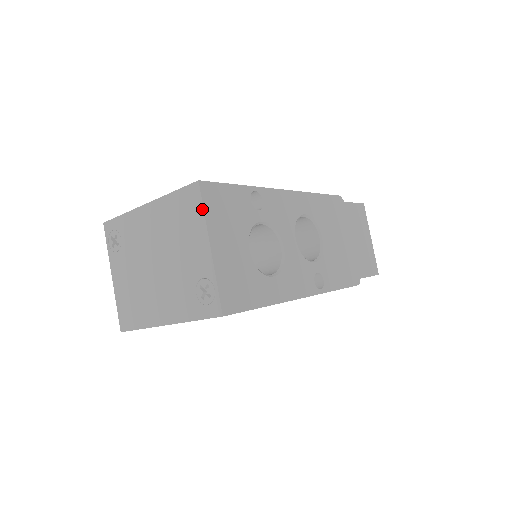
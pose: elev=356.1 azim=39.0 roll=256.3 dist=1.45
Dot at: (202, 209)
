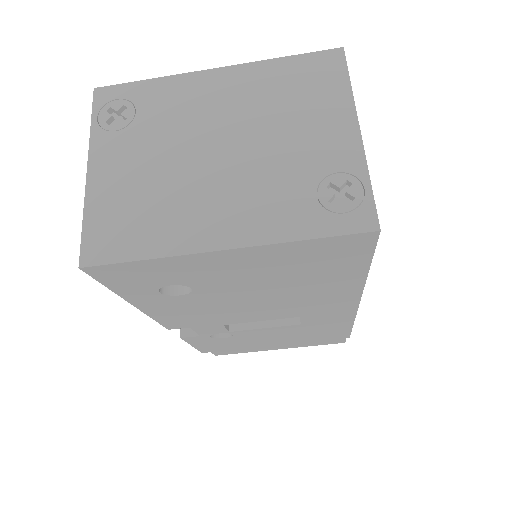
Dot at: (347, 80)
